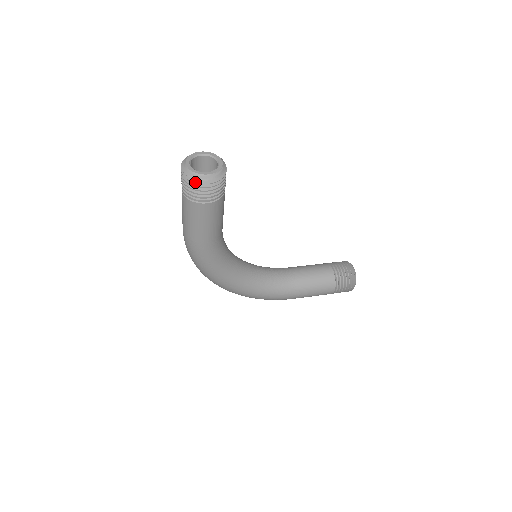
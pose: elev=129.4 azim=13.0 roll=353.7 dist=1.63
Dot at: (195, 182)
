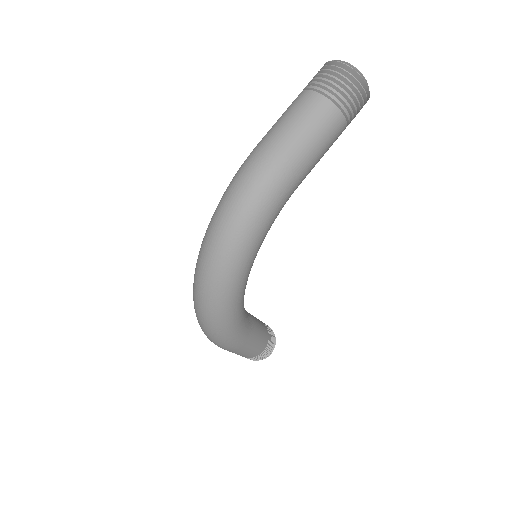
Dot at: (362, 85)
